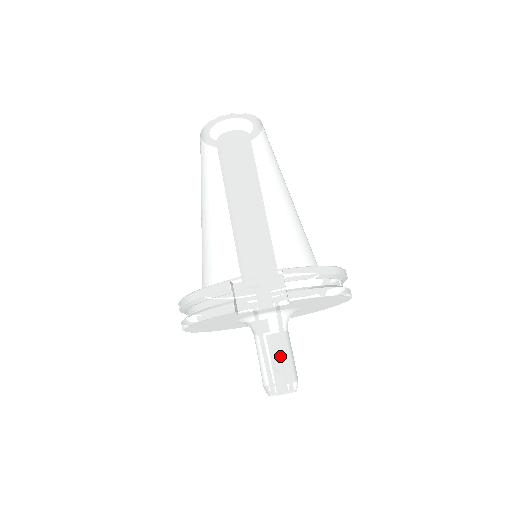
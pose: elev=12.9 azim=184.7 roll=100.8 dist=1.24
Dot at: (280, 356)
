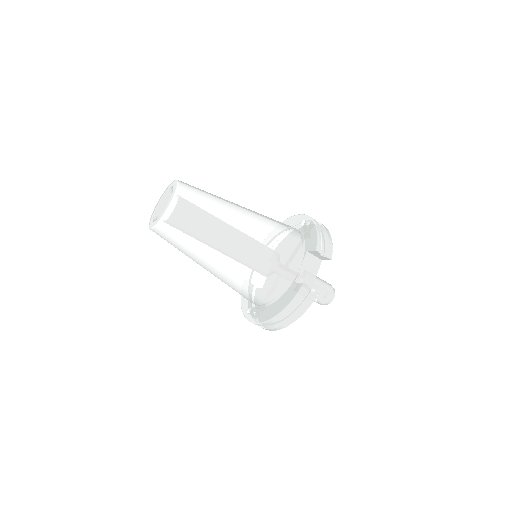
Dot at: (320, 284)
